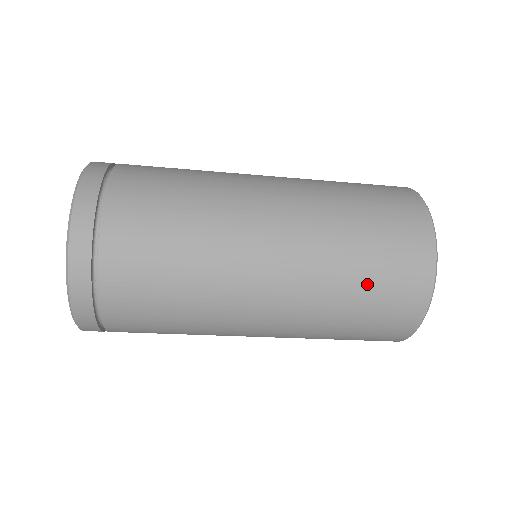
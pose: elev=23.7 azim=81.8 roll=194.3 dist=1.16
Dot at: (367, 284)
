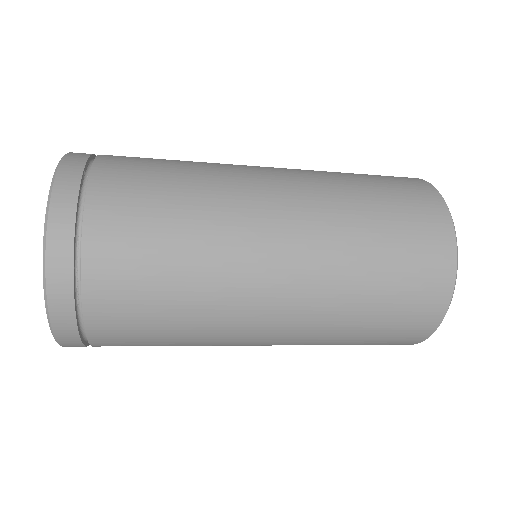
Dot at: (386, 274)
